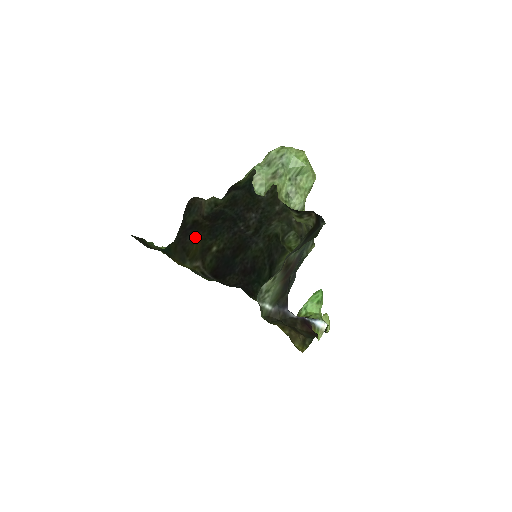
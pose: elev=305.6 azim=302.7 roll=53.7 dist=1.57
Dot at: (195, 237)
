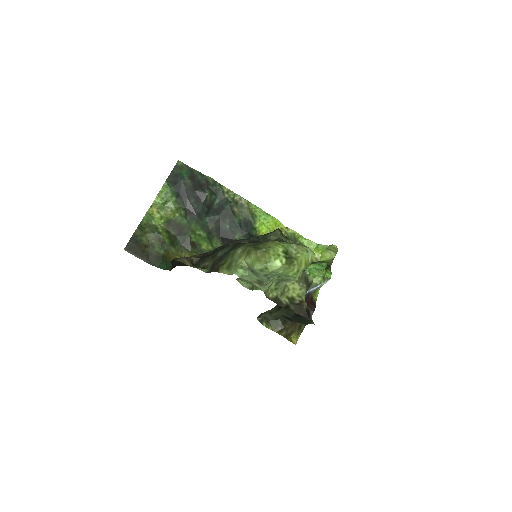
Dot at: occluded
